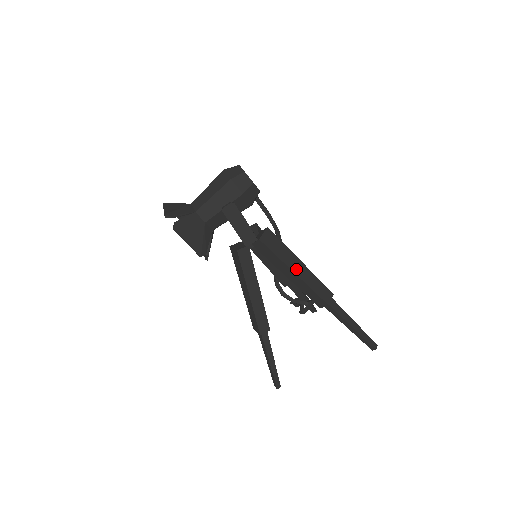
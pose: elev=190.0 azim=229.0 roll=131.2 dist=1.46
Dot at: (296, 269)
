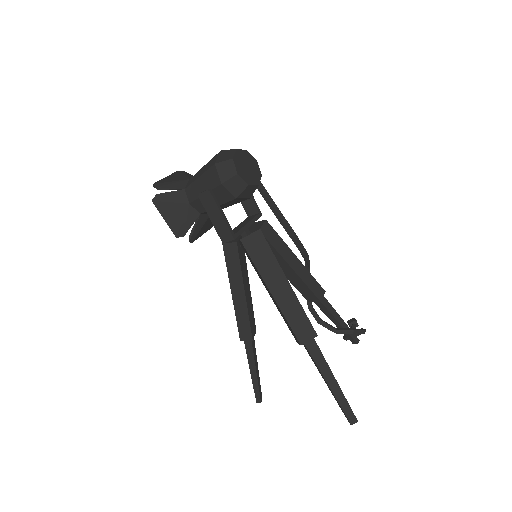
Dot at: (275, 288)
